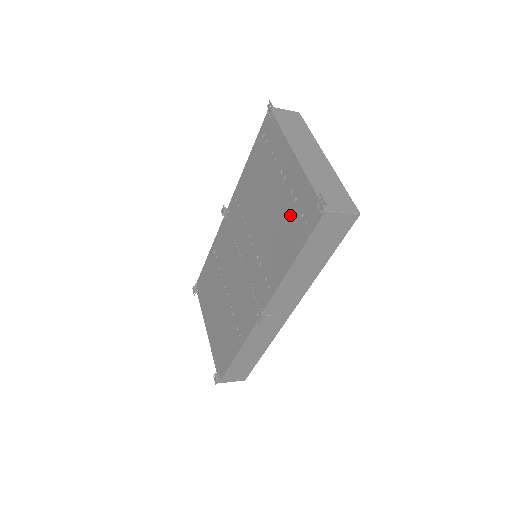
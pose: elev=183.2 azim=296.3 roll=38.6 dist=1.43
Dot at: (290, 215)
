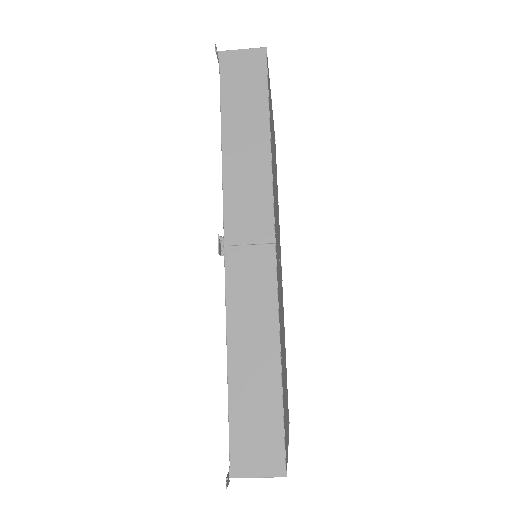
Dot at: occluded
